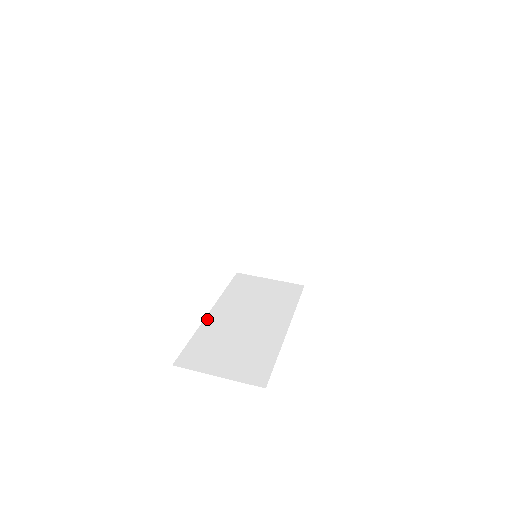
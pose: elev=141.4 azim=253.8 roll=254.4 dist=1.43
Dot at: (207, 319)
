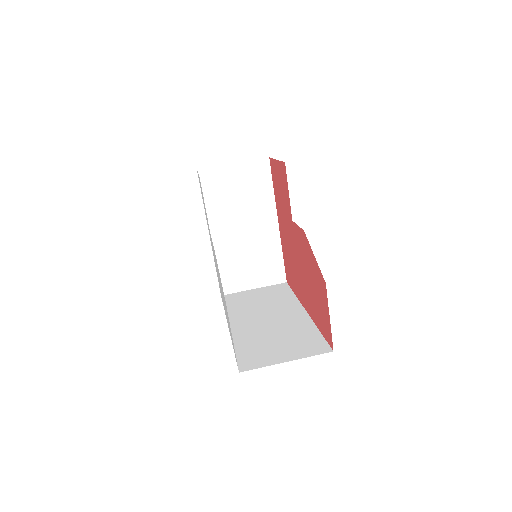
Dot at: (232, 333)
